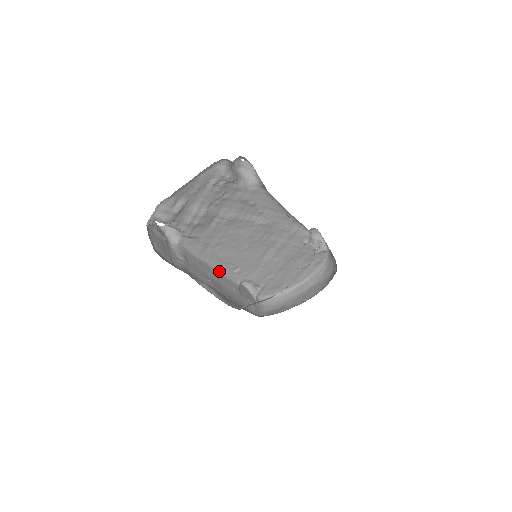
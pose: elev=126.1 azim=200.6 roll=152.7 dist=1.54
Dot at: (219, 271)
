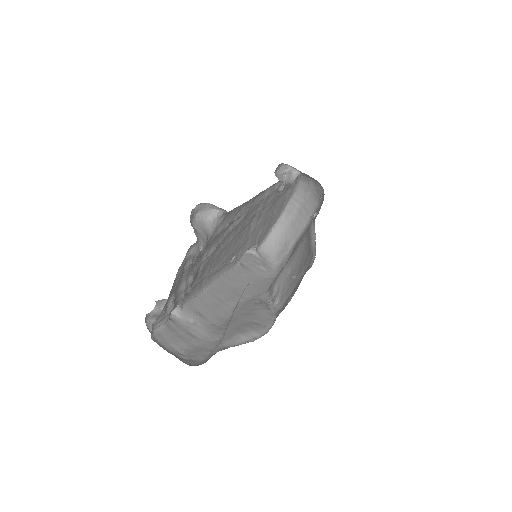
Dot at: (221, 277)
